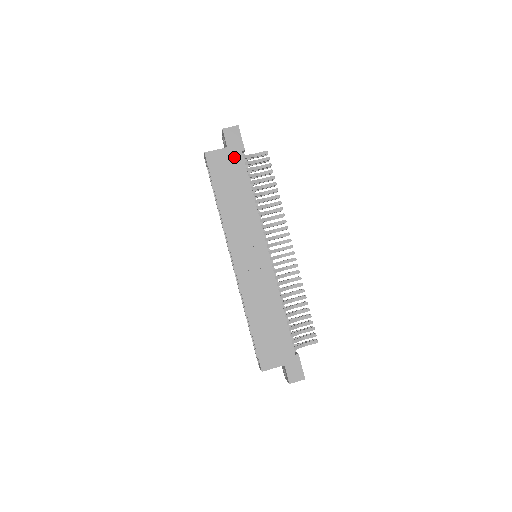
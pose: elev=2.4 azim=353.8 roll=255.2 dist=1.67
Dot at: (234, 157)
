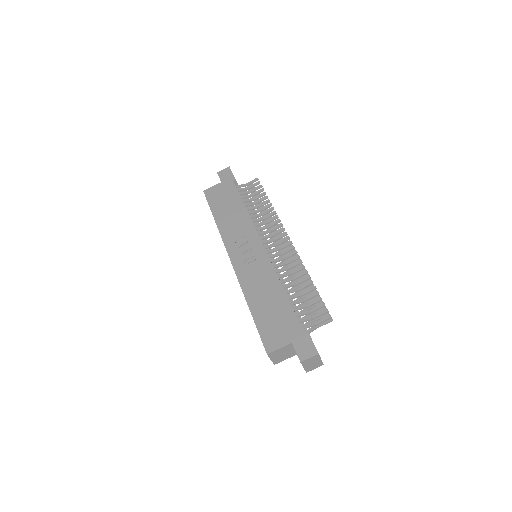
Dot at: (227, 187)
